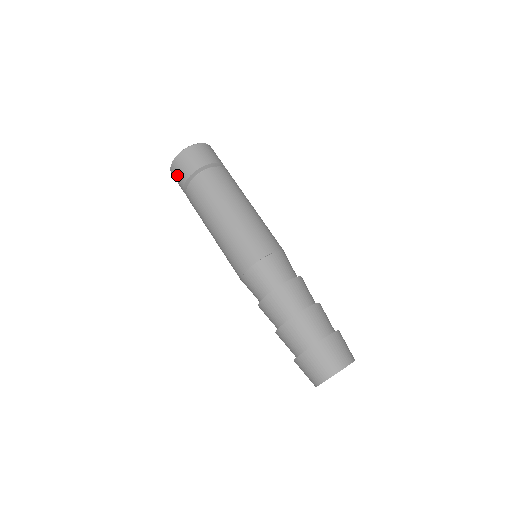
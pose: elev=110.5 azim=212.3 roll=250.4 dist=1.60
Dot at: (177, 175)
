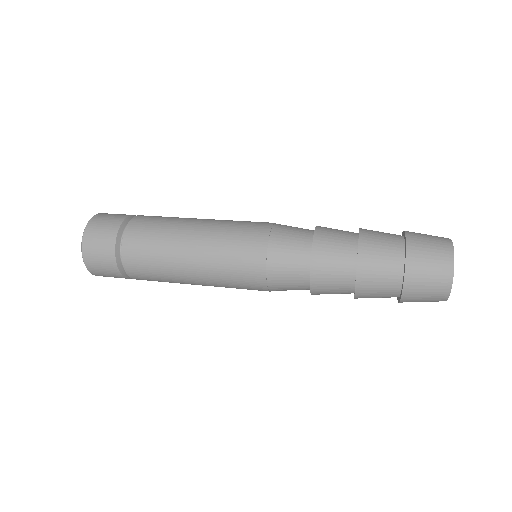
Dot at: (108, 217)
